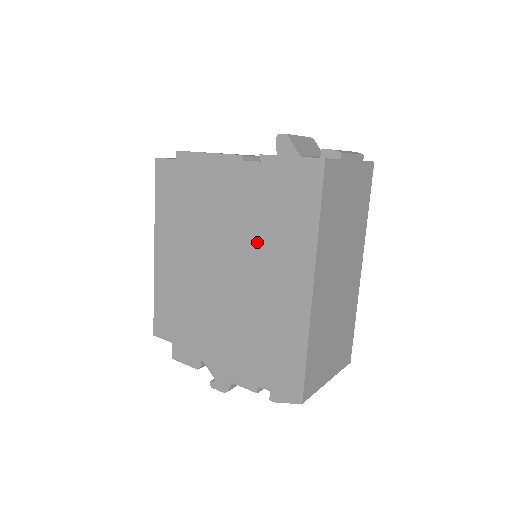
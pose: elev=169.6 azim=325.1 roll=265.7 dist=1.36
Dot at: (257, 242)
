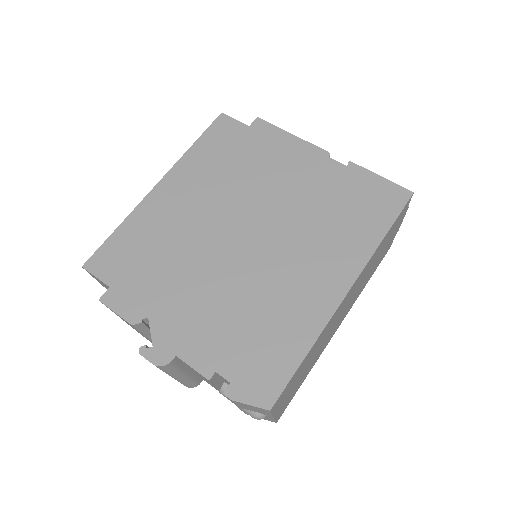
Dot at: (305, 226)
